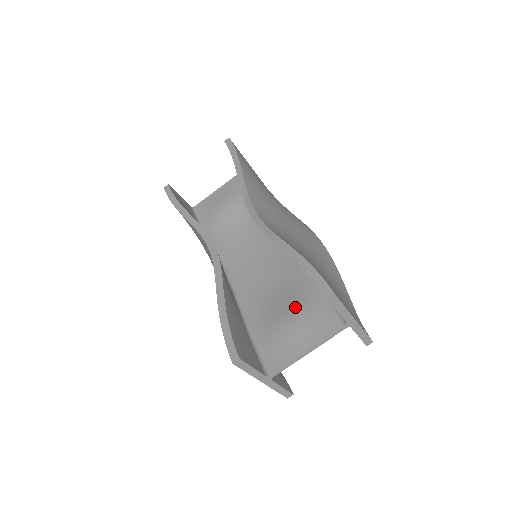
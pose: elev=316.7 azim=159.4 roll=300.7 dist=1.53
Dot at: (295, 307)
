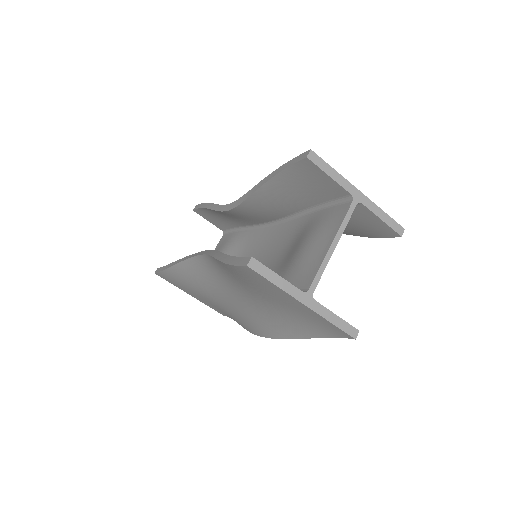
Dot at: (304, 238)
